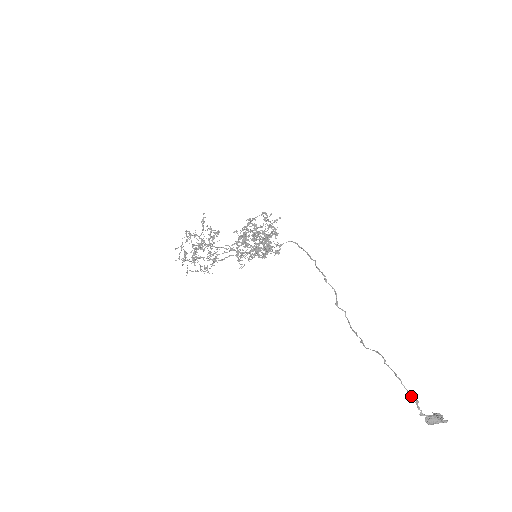
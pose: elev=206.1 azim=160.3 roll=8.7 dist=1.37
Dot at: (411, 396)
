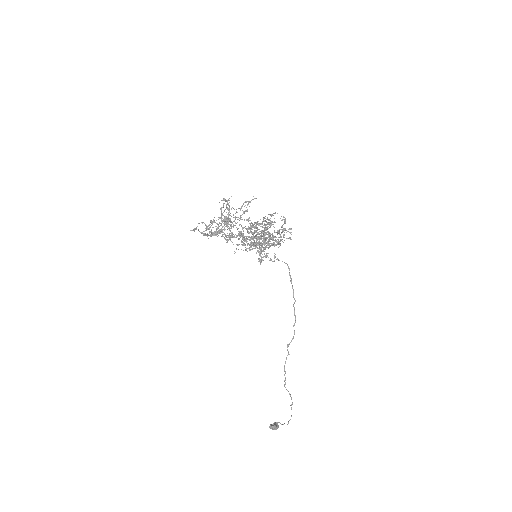
Dot at: occluded
